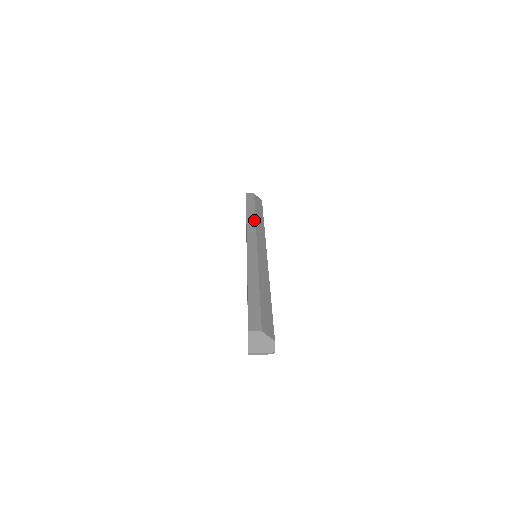
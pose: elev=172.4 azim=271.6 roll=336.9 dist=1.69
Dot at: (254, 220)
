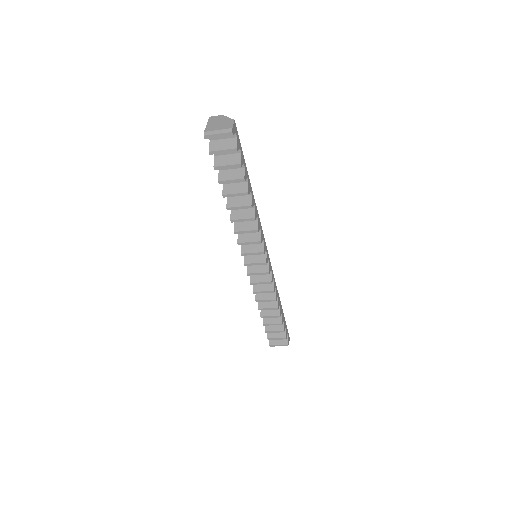
Dot at: occluded
